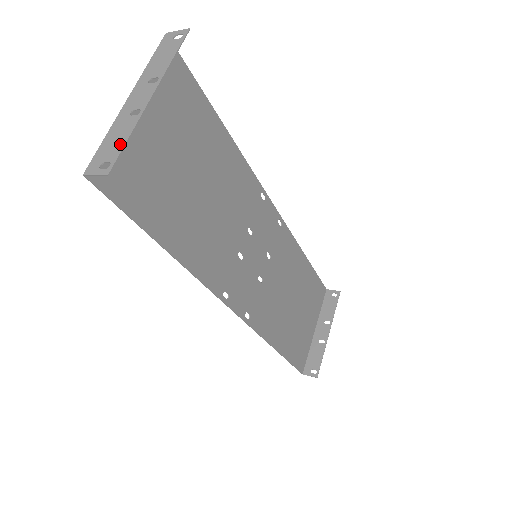
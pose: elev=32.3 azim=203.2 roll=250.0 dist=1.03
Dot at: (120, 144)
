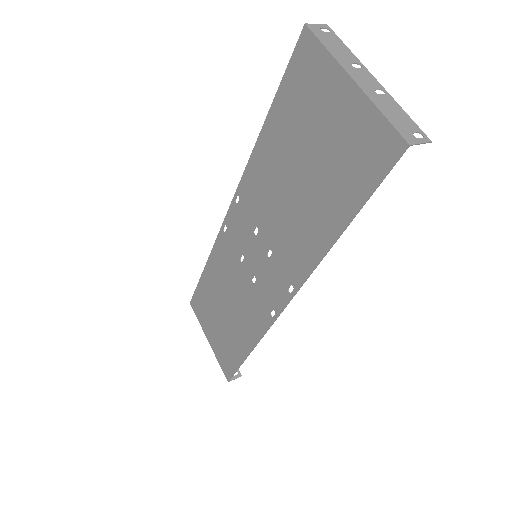
Dot at: (406, 117)
